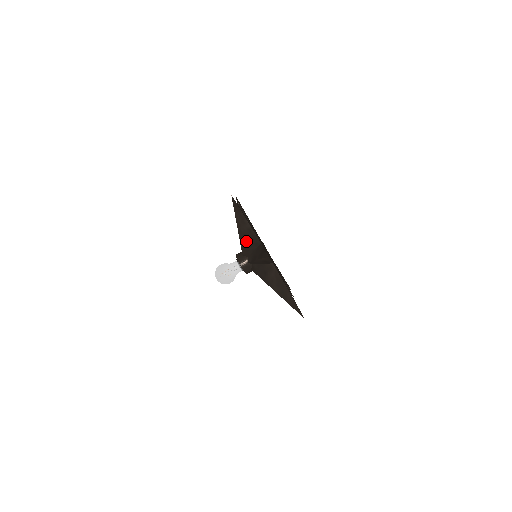
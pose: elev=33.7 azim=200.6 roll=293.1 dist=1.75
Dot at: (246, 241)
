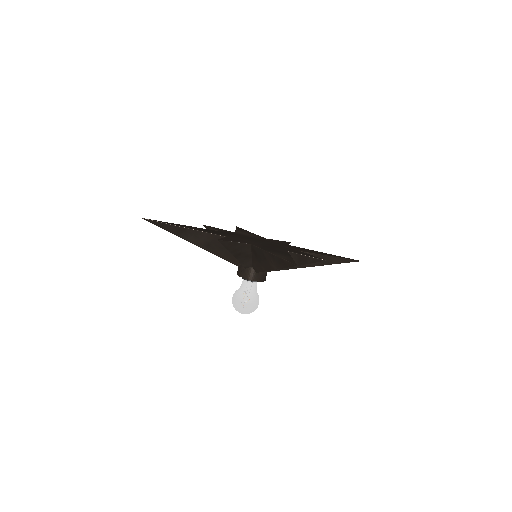
Dot at: occluded
